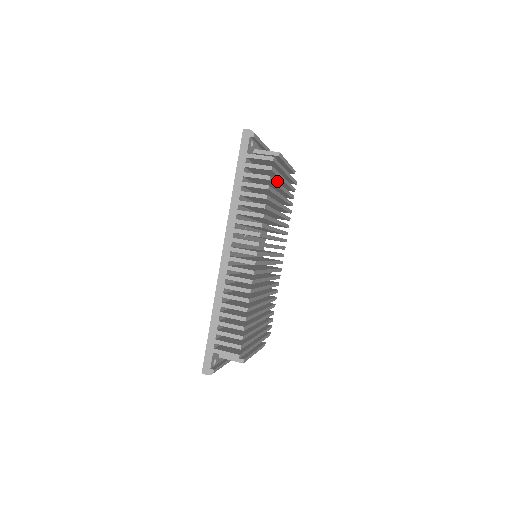
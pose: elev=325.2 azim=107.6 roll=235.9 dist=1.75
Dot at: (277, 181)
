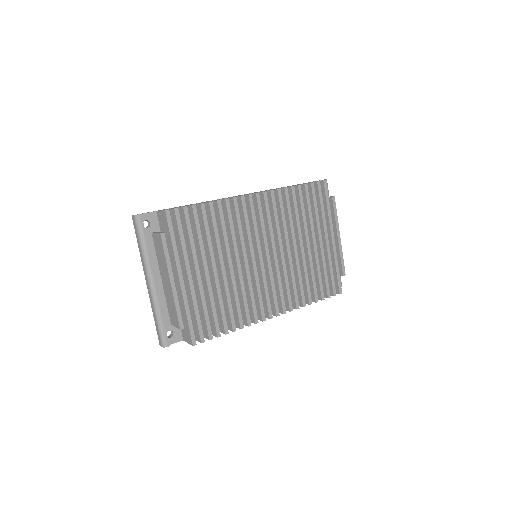
Dot at: occluded
